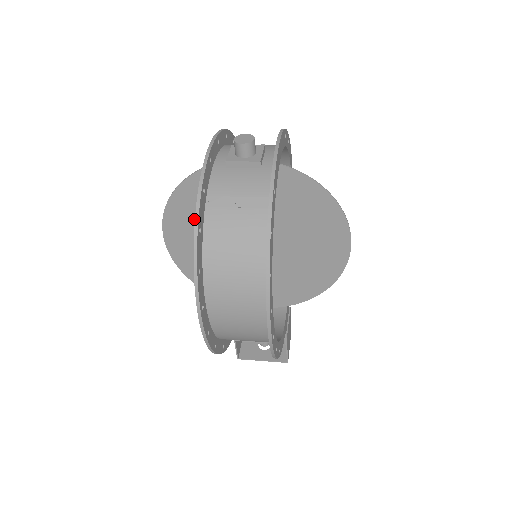
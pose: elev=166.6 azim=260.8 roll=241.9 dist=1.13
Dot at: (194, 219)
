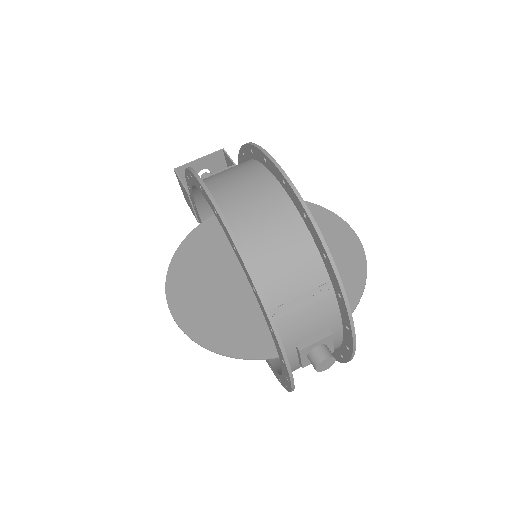
Dot at: (219, 317)
